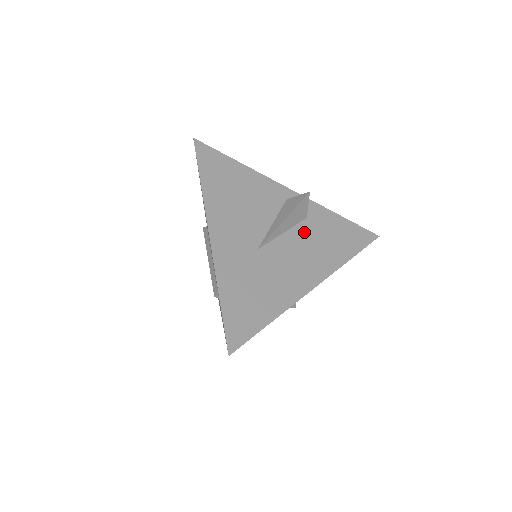
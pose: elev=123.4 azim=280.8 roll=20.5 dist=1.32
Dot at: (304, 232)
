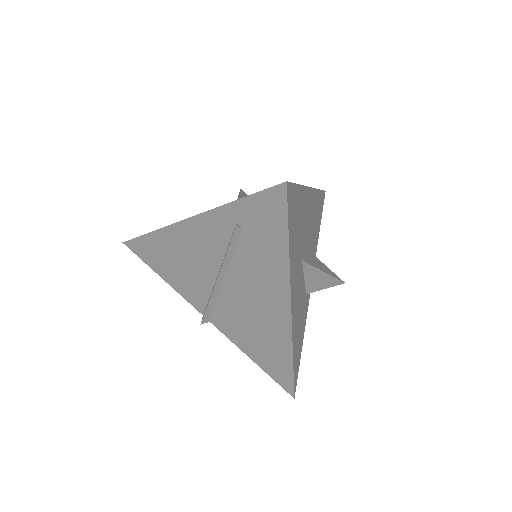
Dot at: occluded
